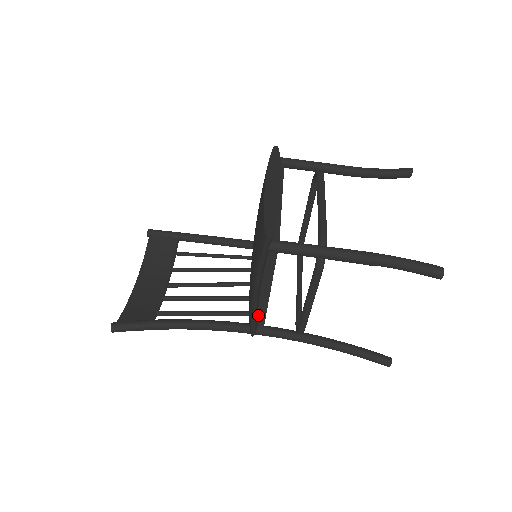
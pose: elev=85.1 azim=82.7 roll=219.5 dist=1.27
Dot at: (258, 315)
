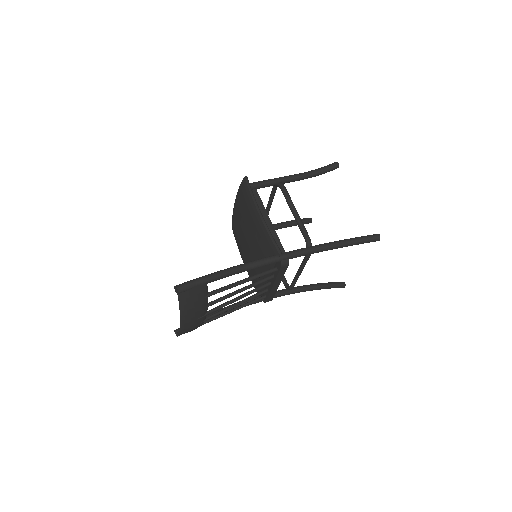
Dot at: occluded
